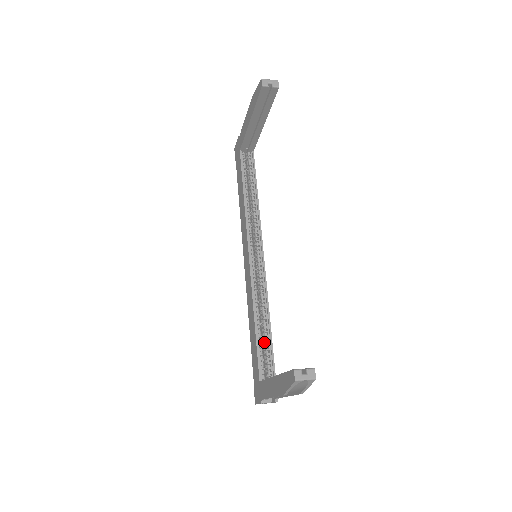
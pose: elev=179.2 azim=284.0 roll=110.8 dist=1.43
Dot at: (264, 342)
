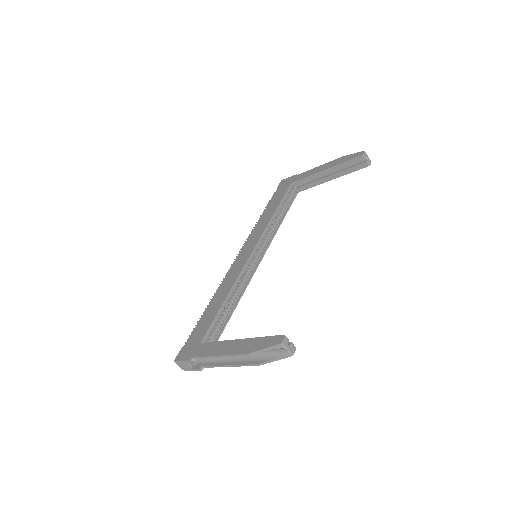
Dot at: (220, 318)
